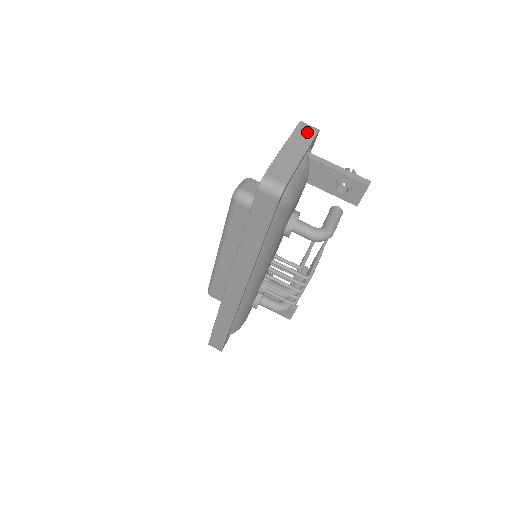
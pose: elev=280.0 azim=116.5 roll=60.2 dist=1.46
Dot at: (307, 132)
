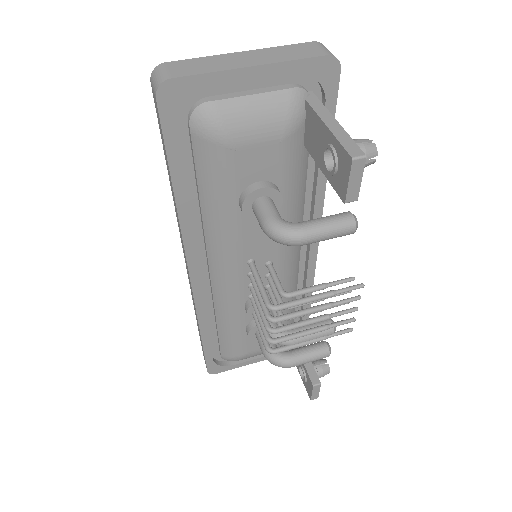
Dot at: (306, 51)
